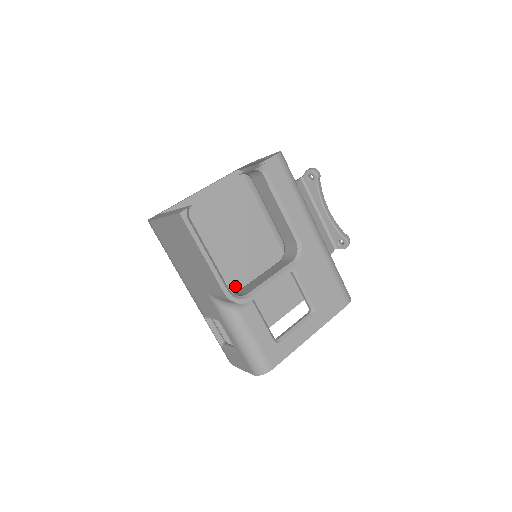
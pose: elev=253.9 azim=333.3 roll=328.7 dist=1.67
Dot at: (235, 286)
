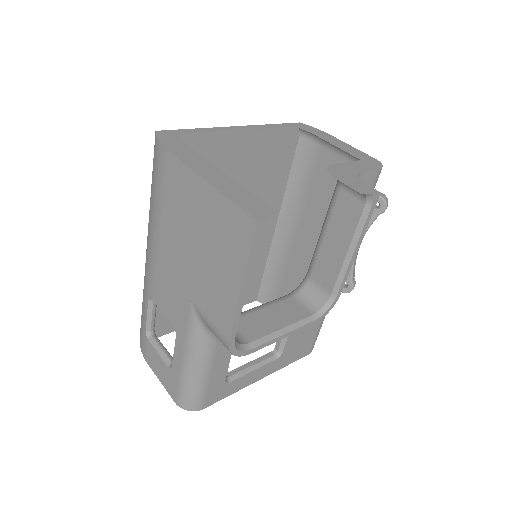
Dot at: occluded
